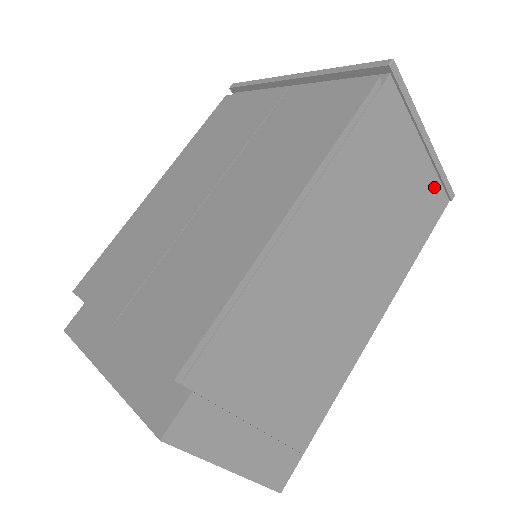
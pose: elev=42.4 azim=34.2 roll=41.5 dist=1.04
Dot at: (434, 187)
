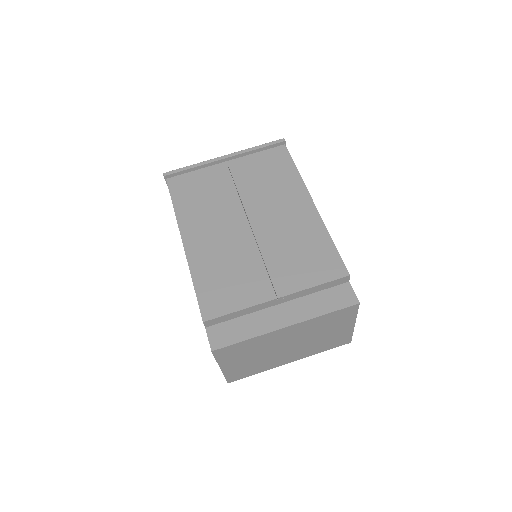
Dot at: occluded
